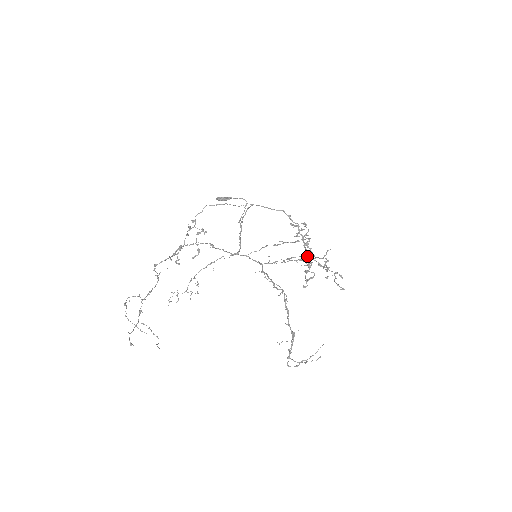
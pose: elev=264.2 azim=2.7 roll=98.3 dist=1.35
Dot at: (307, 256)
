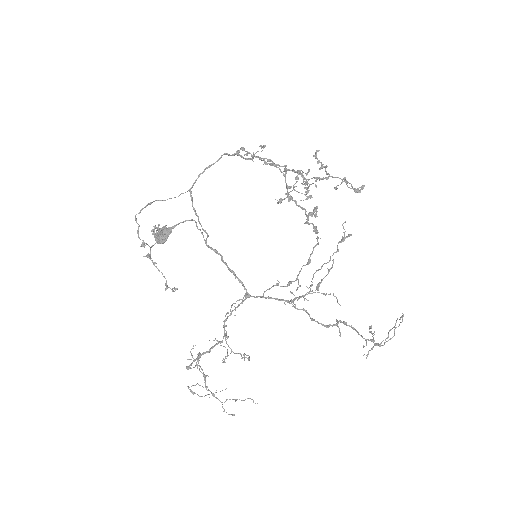
Dot at: (296, 182)
